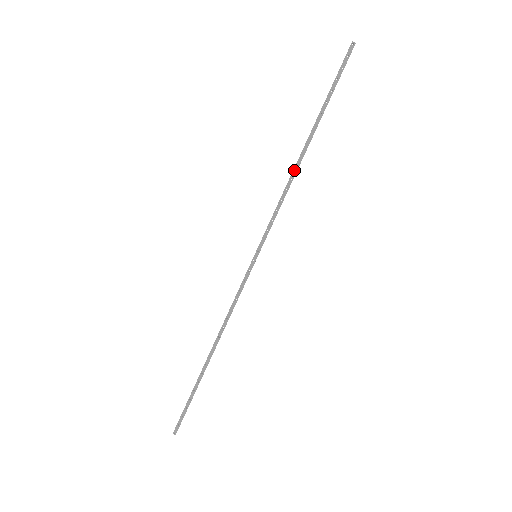
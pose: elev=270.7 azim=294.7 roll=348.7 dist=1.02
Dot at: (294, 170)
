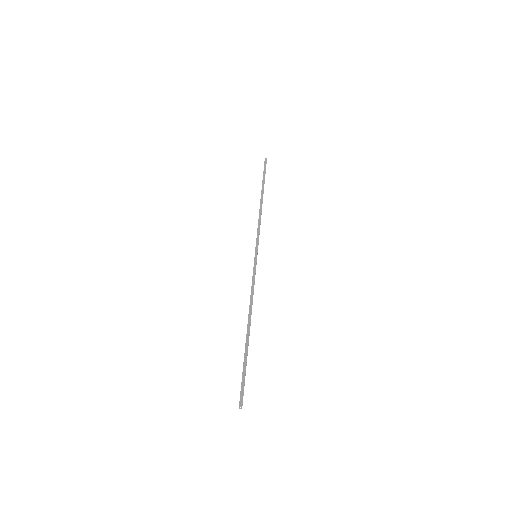
Dot at: (260, 209)
